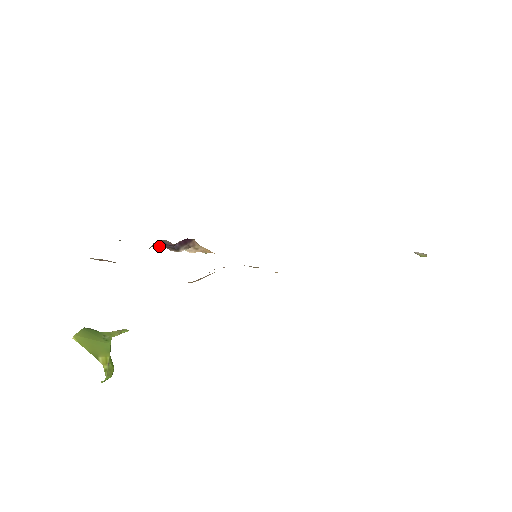
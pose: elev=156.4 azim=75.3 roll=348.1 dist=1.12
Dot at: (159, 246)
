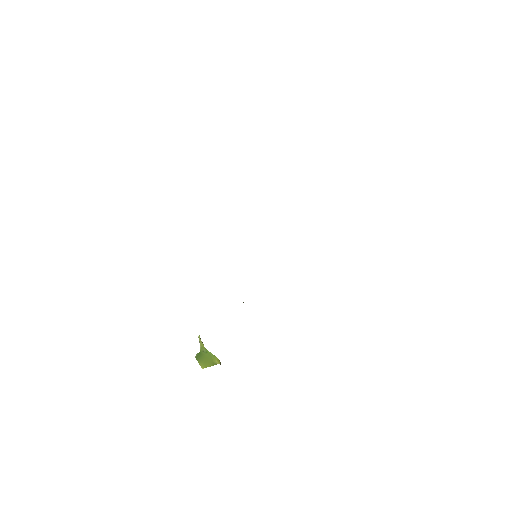
Dot at: occluded
